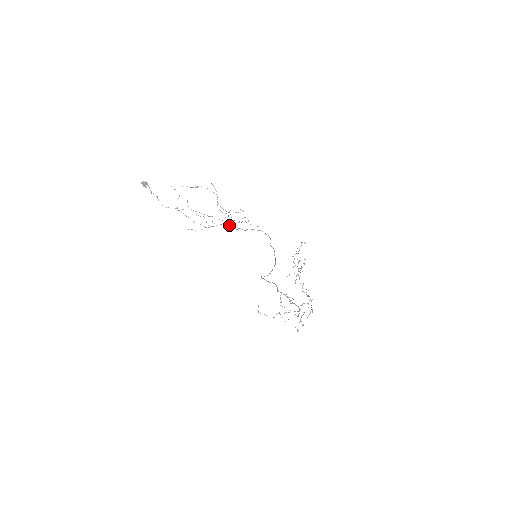
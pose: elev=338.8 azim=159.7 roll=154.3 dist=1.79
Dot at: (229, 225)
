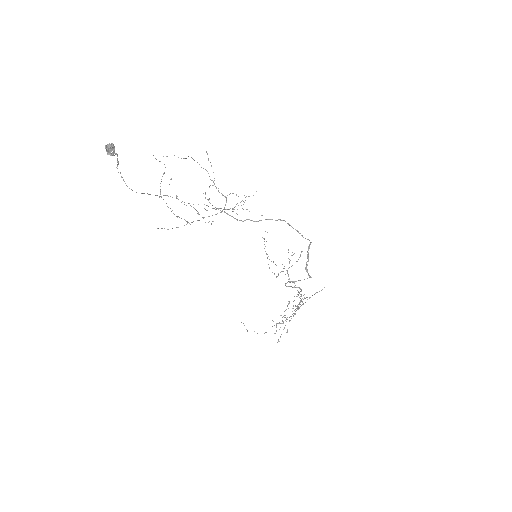
Dot at: (232, 216)
